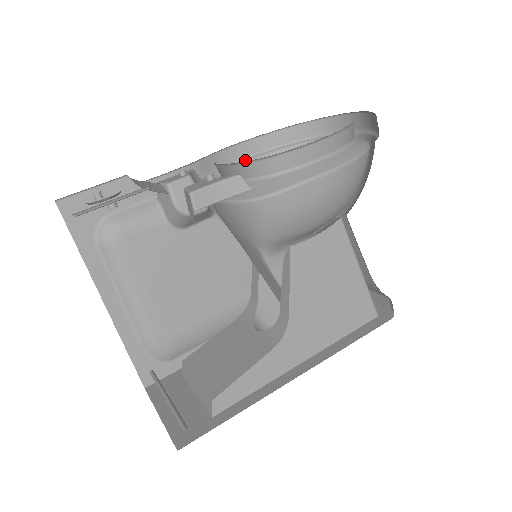
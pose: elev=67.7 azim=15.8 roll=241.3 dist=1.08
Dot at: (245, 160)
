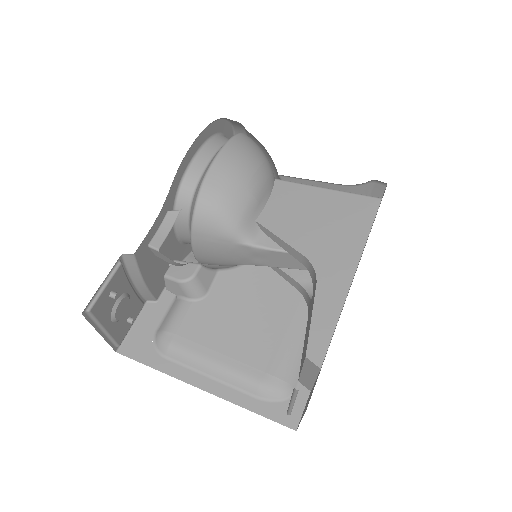
Dot at: occluded
